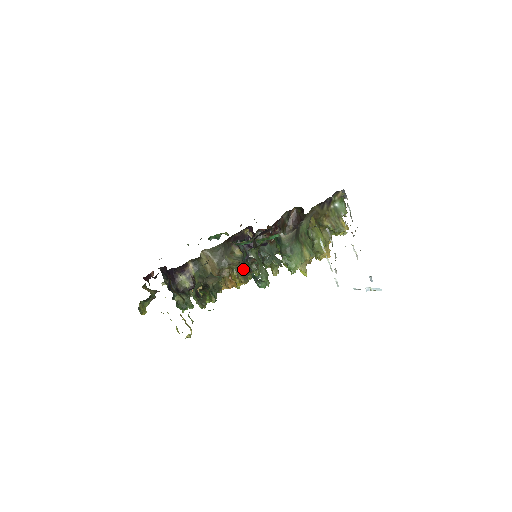
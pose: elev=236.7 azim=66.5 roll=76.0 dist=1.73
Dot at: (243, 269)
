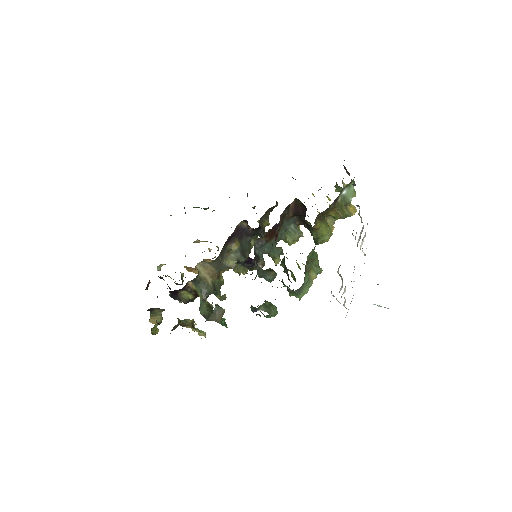
Dot at: occluded
